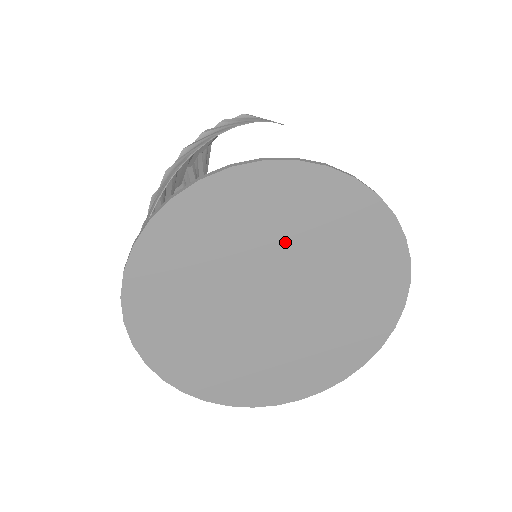
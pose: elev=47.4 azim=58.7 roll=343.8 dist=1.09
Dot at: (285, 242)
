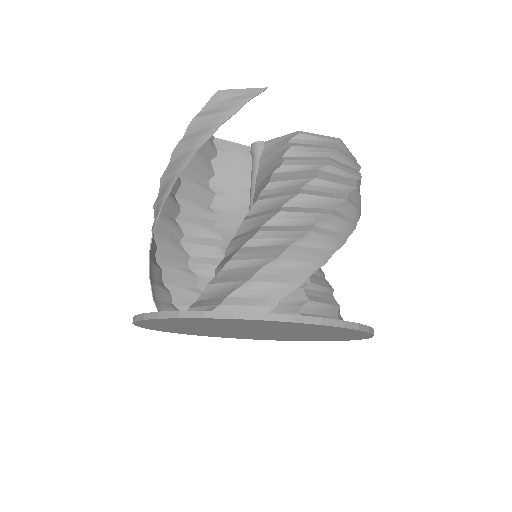
Dot at: (236, 326)
